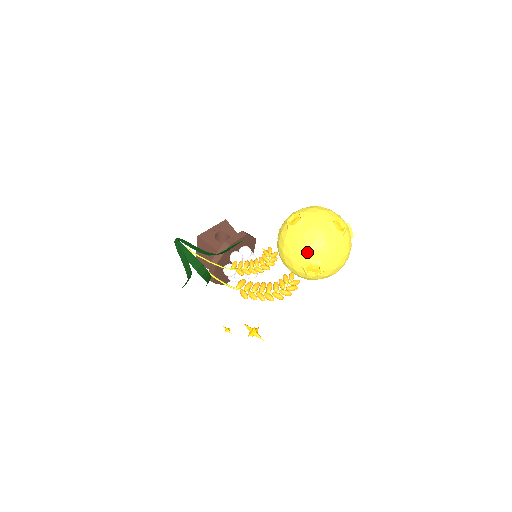
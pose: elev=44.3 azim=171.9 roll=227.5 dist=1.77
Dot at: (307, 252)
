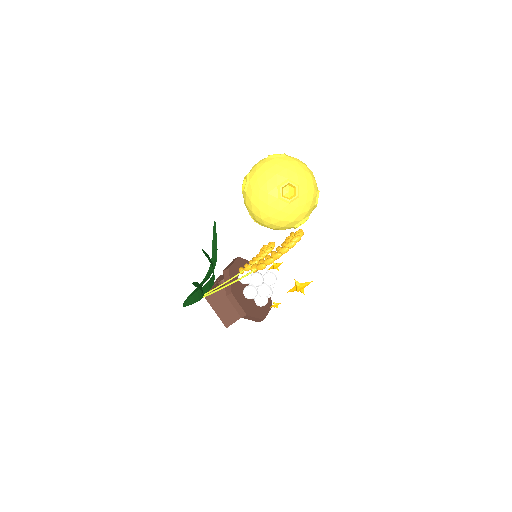
Dot at: (270, 183)
